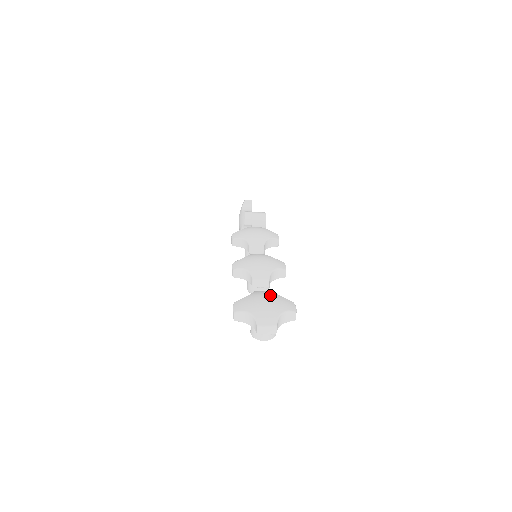
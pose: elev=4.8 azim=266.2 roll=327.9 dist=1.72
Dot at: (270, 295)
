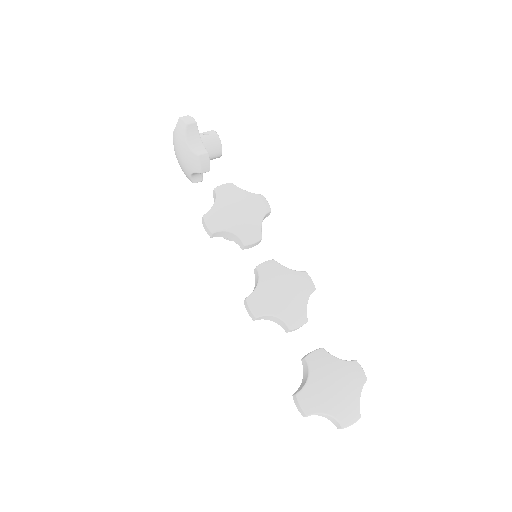
Dot at: (336, 370)
